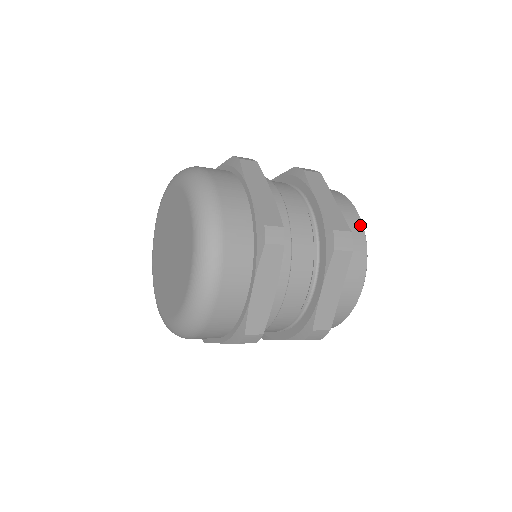
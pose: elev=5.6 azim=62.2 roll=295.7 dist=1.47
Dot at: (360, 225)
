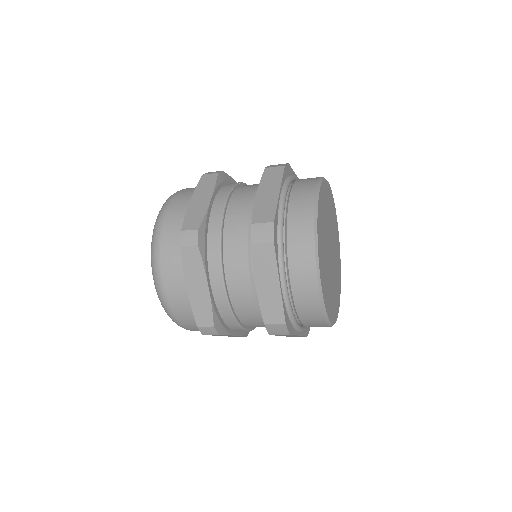
Dot at: occluded
